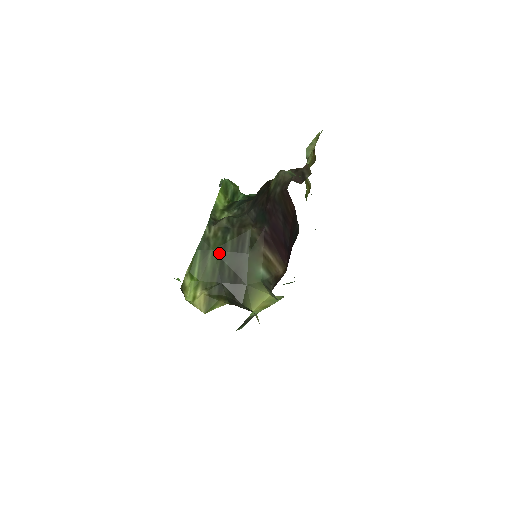
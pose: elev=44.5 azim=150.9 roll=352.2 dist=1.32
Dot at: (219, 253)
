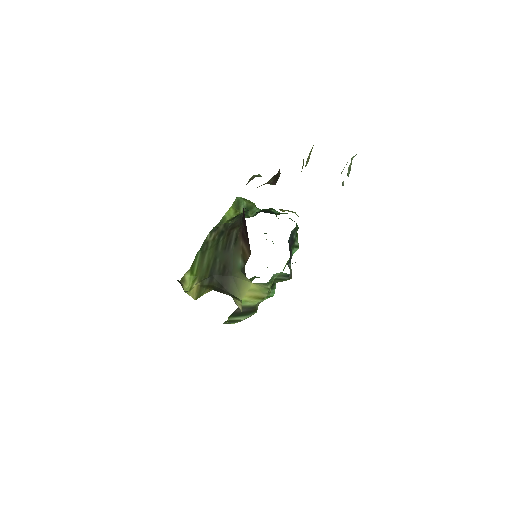
Dot at: (213, 252)
